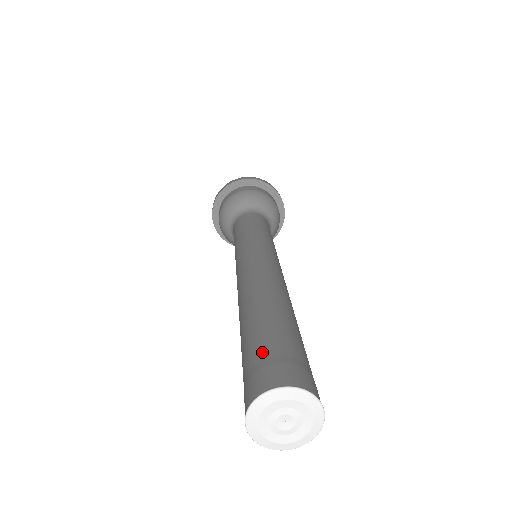
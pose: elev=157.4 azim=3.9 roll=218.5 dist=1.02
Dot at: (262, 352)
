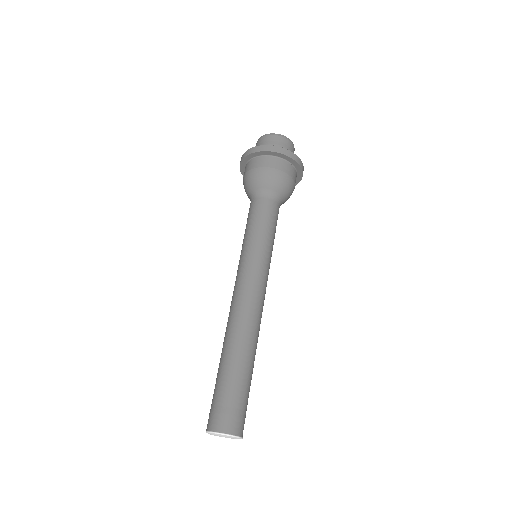
Dot at: (224, 400)
